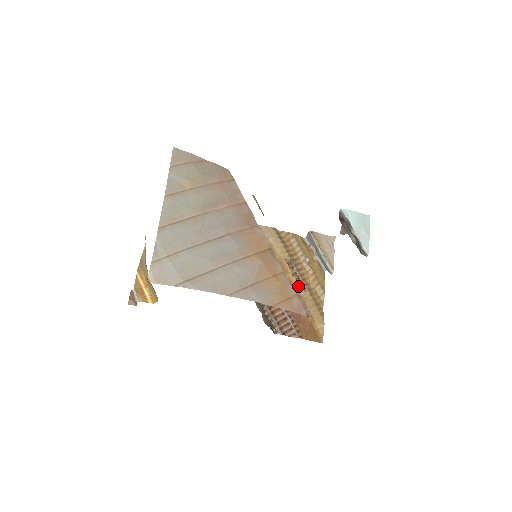
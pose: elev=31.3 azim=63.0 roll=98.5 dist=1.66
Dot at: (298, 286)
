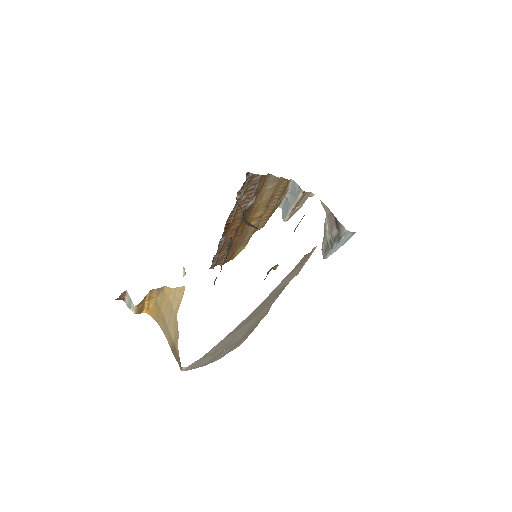
Dot at: occluded
